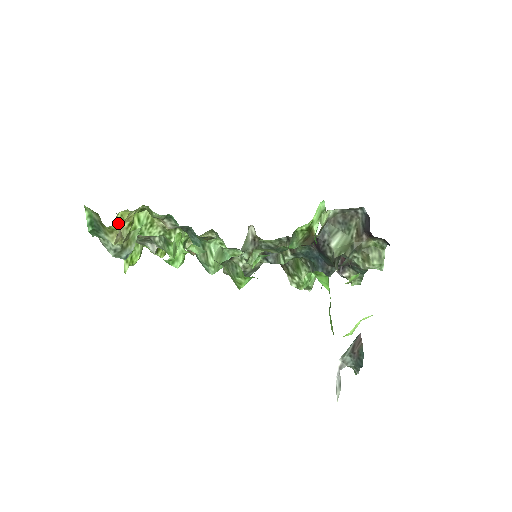
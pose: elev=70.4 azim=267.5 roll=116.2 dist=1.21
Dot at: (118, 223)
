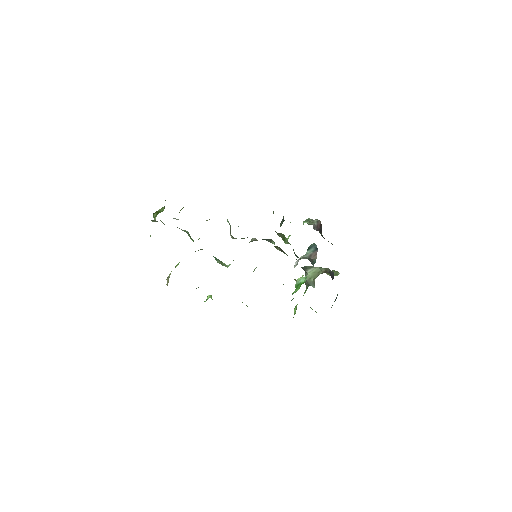
Dot at: occluded
